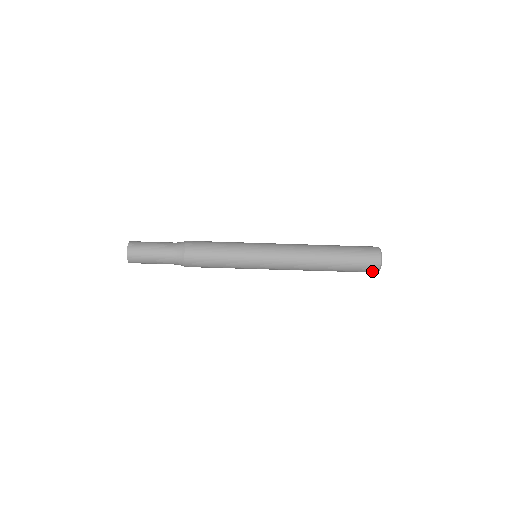
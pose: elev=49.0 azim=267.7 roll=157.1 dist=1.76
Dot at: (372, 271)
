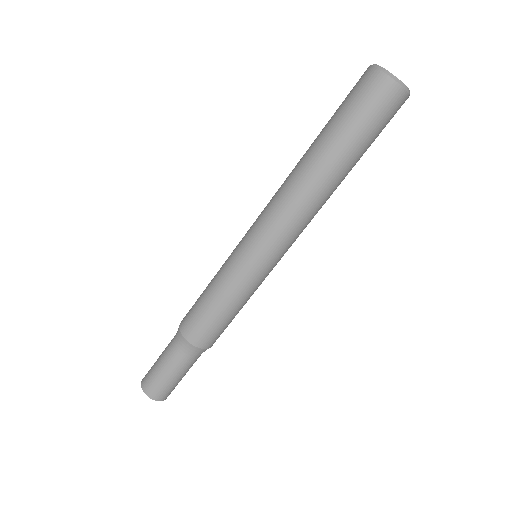
Dot at: (385, 90)
